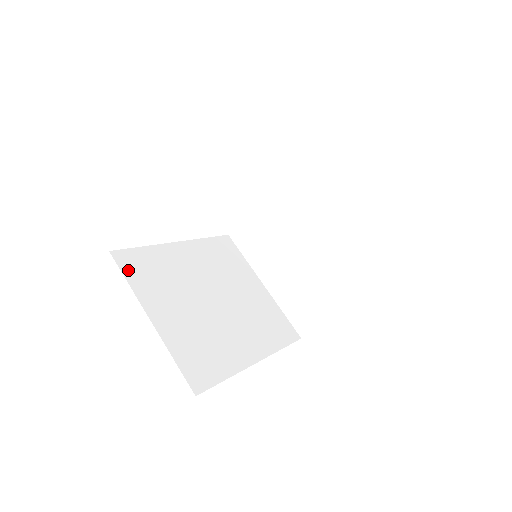
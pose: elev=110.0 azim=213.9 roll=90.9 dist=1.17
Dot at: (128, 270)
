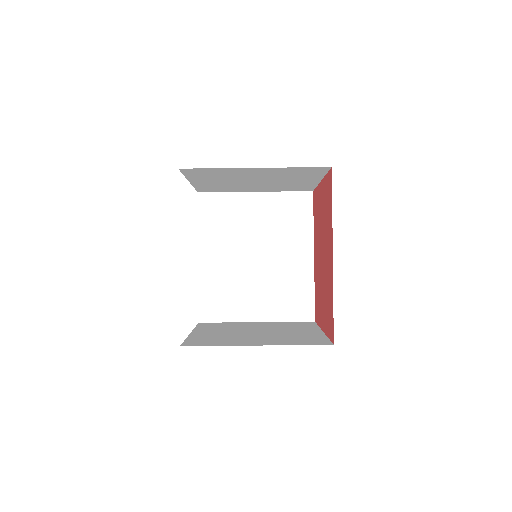
Dot at: (216, 317)
